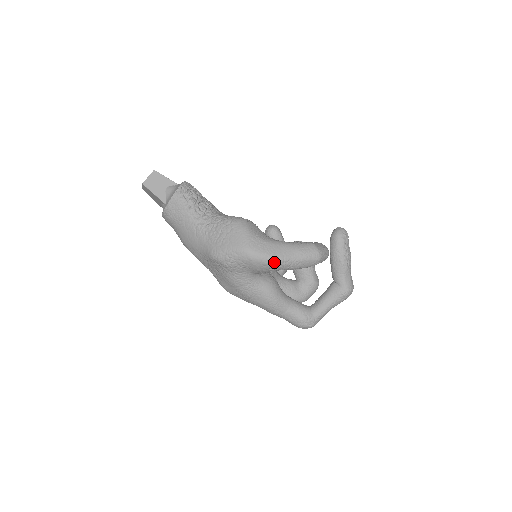
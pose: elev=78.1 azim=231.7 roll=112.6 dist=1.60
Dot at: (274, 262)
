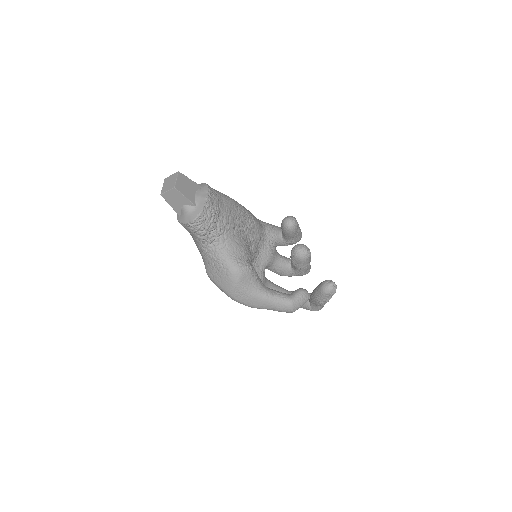
Dot at: (251, 307)
